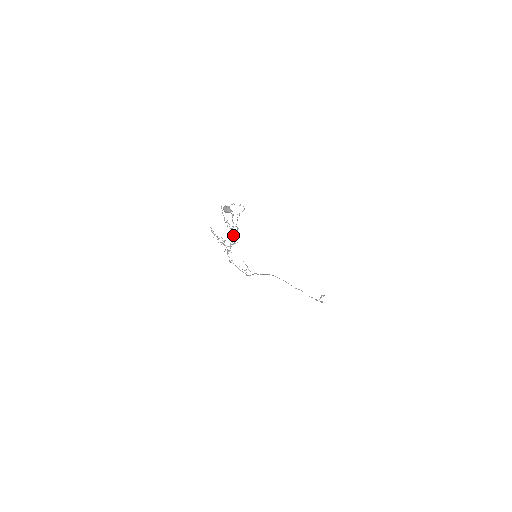
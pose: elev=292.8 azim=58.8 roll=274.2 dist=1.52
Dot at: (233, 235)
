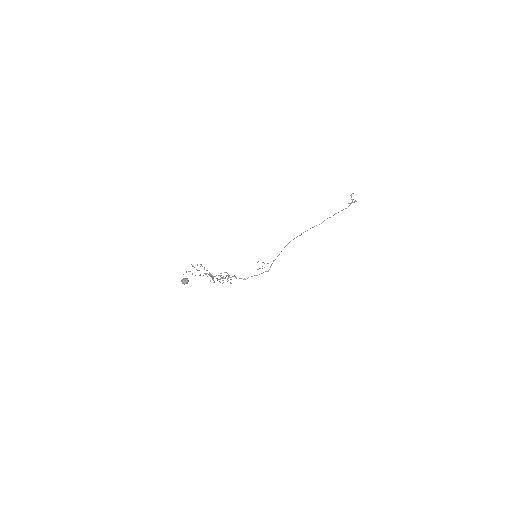
Dot at: (216, 278)
